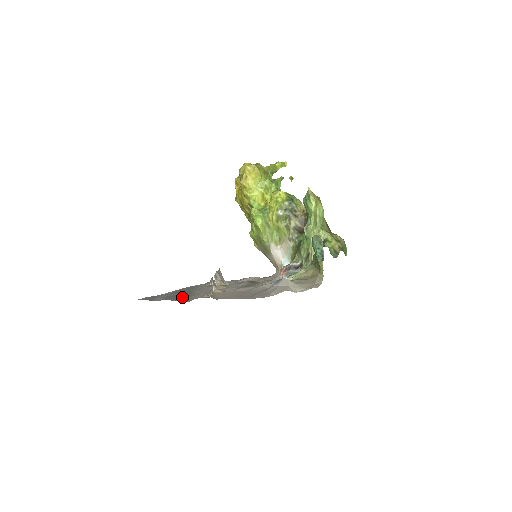
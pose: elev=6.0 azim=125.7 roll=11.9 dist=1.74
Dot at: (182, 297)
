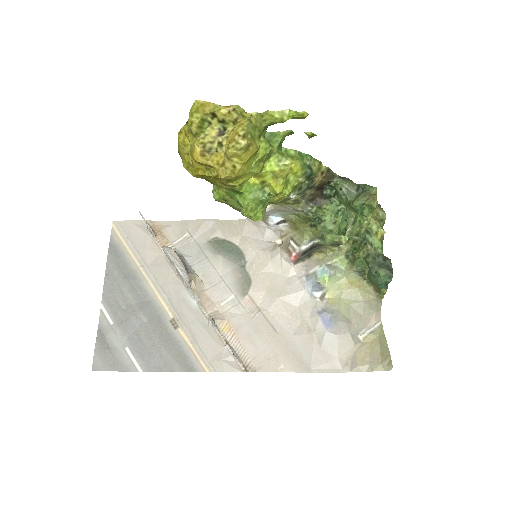
Dot at: (170, 347)
